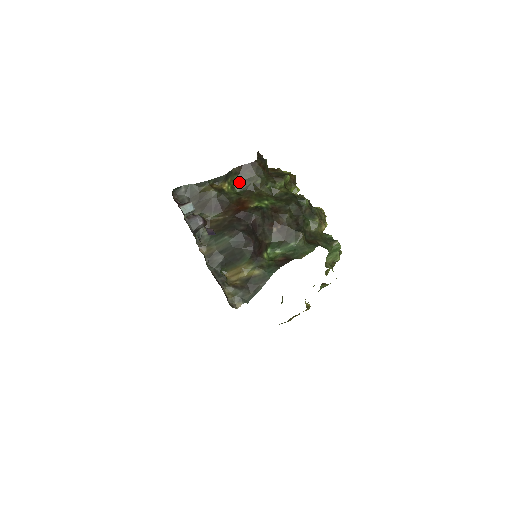
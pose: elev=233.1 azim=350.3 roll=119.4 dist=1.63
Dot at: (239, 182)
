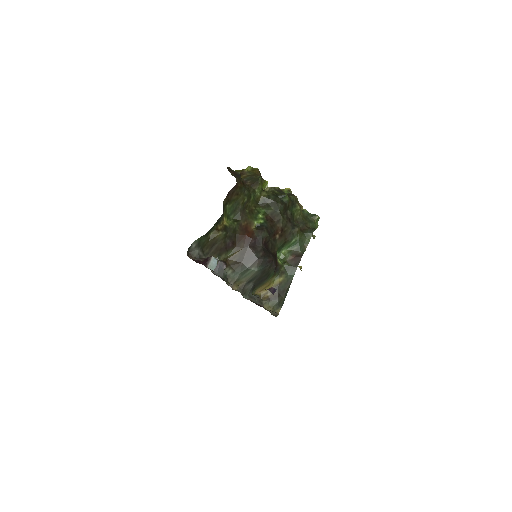
Dot at: (230, 209)
